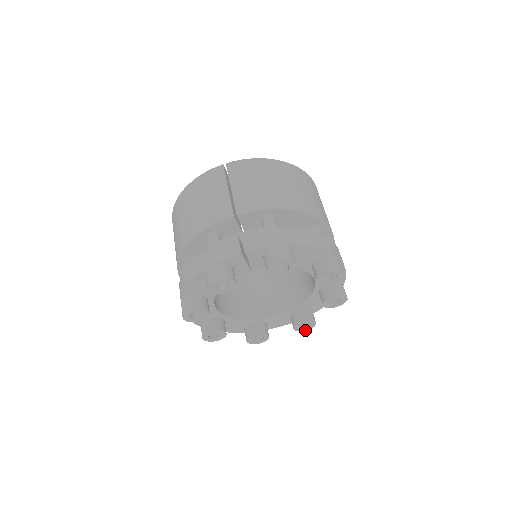
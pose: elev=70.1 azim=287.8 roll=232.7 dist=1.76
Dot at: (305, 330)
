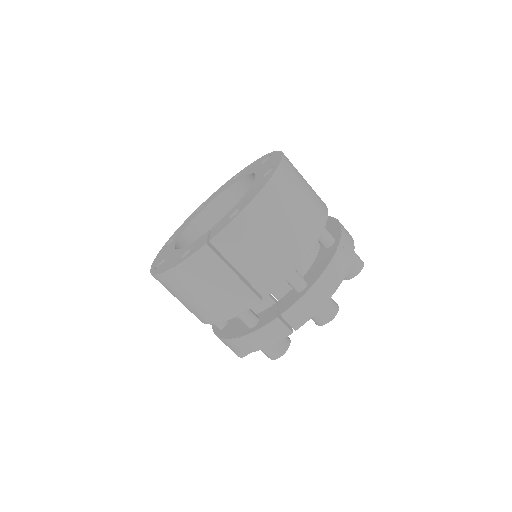
Dot at: occluded
